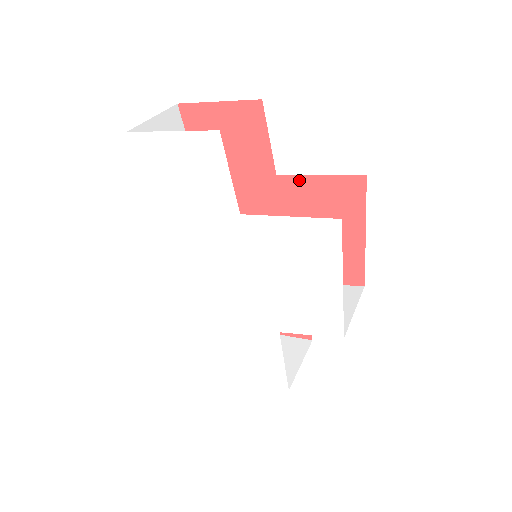
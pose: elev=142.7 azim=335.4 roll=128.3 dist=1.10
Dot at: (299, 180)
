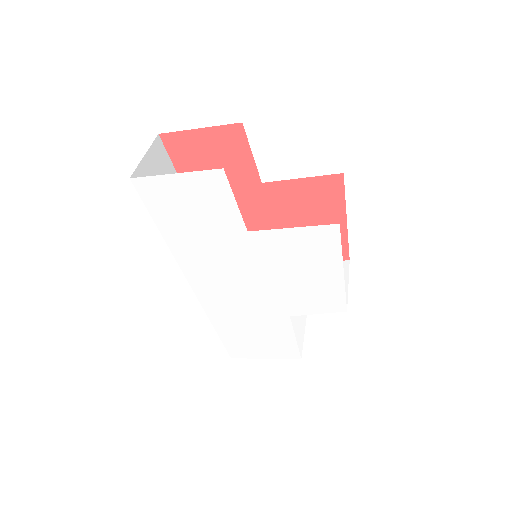
Dot at: (283, 185)
